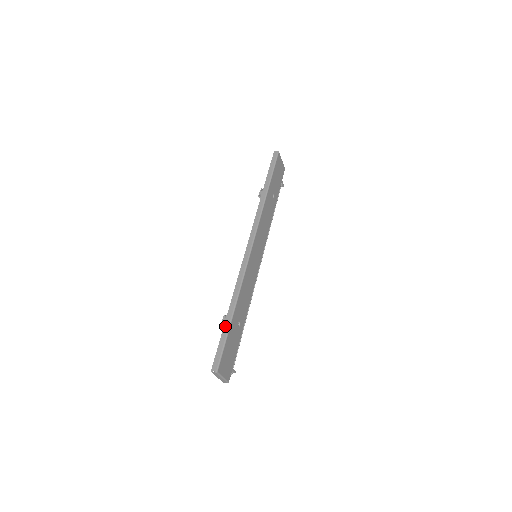
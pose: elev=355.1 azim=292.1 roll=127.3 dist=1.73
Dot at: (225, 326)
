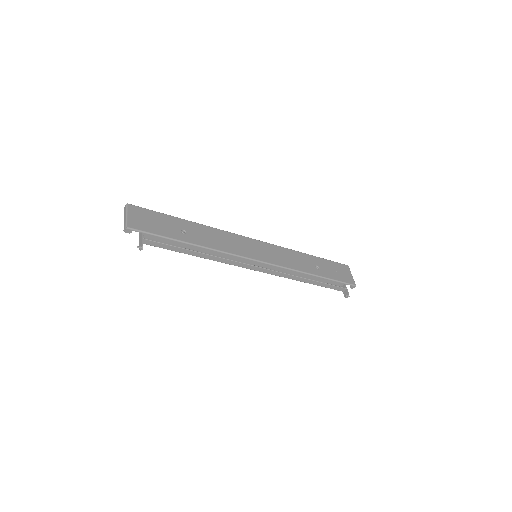
Dot at: occluded
